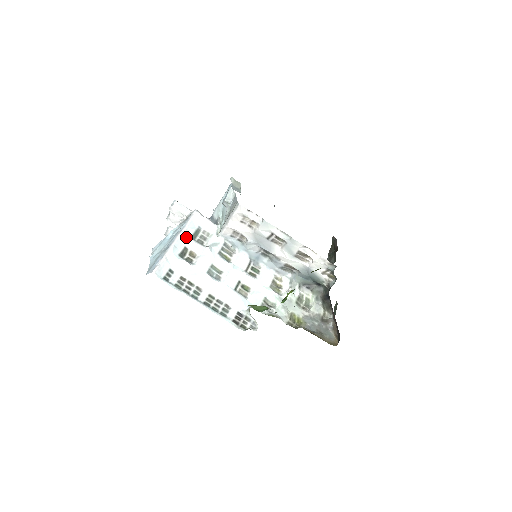
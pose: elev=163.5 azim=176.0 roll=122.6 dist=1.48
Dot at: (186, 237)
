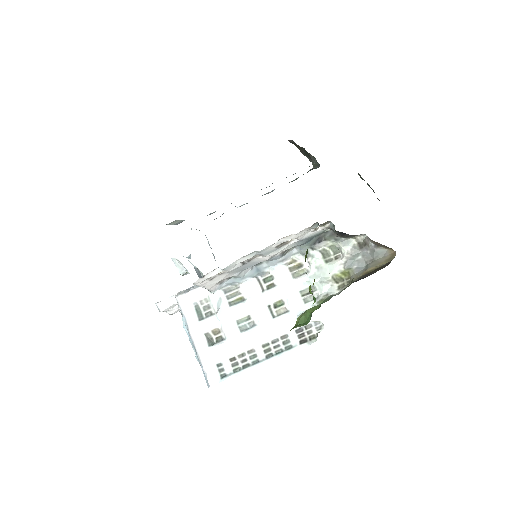
Dot at: (196, 326)
